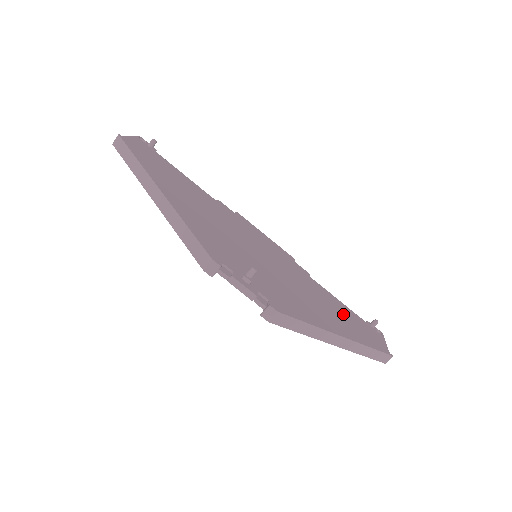
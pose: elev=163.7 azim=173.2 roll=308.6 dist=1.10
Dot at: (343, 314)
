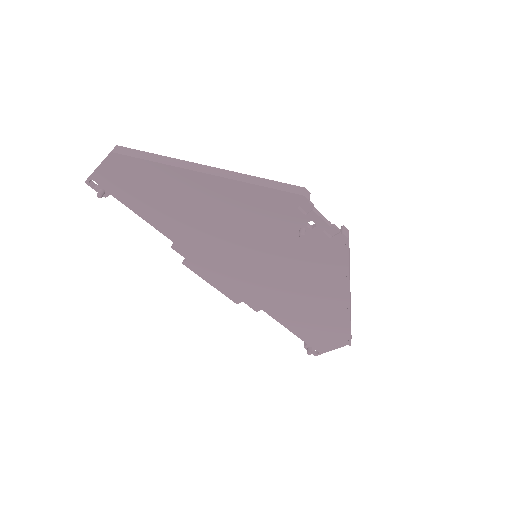
Dot at: occluded
